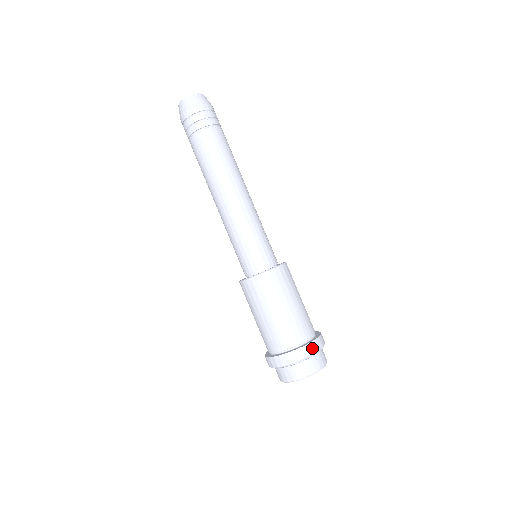
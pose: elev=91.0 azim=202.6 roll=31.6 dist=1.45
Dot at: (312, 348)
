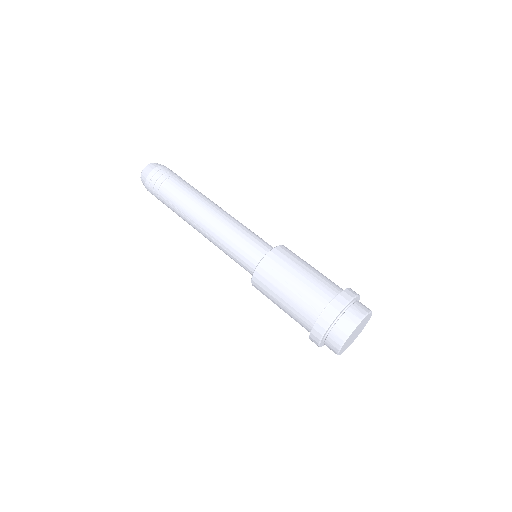
Dot at: (351, 292)
